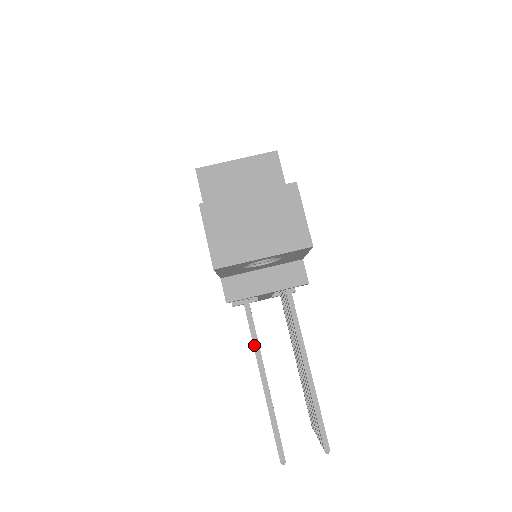
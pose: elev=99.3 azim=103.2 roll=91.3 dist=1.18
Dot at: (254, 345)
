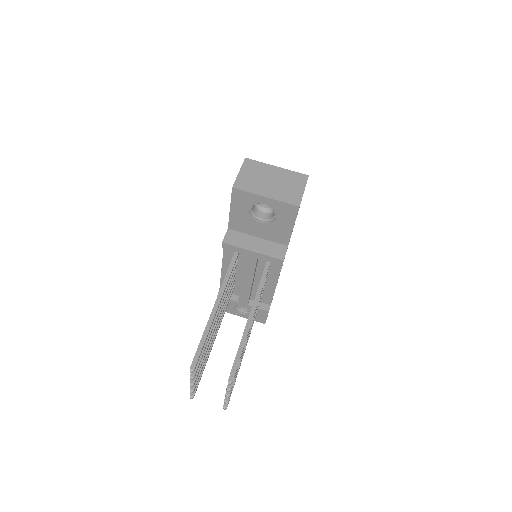
Dot at: (222, 285)
